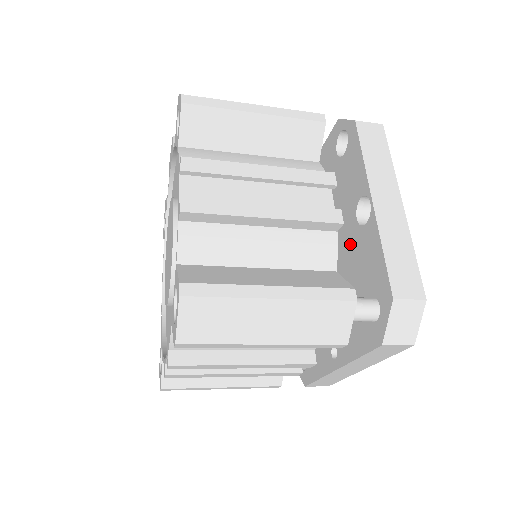
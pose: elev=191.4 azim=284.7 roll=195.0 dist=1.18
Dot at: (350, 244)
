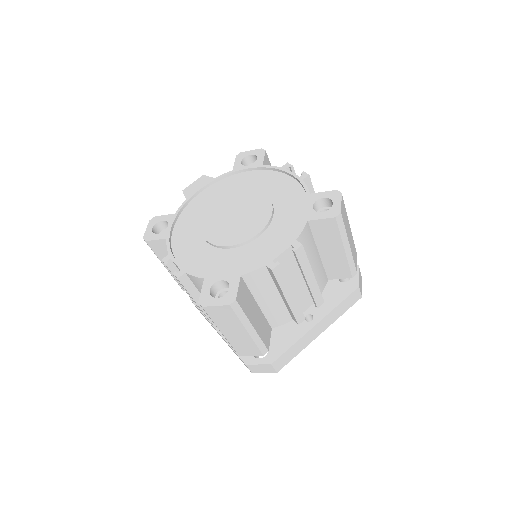
Dot at: occluded
